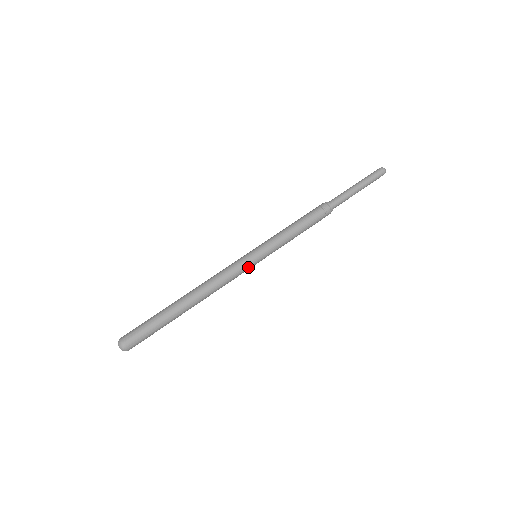
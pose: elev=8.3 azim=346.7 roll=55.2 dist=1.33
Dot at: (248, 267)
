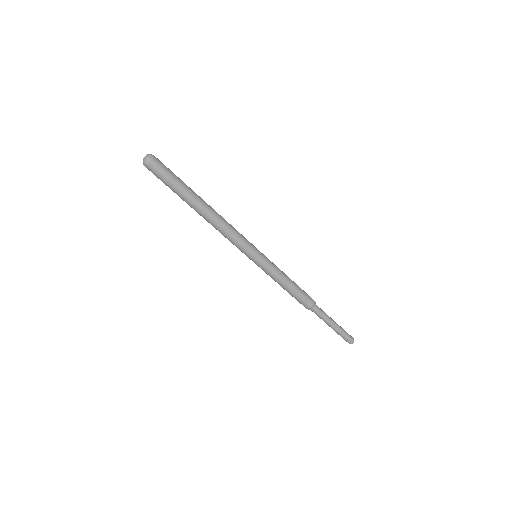
Dot at: (249, 249)
